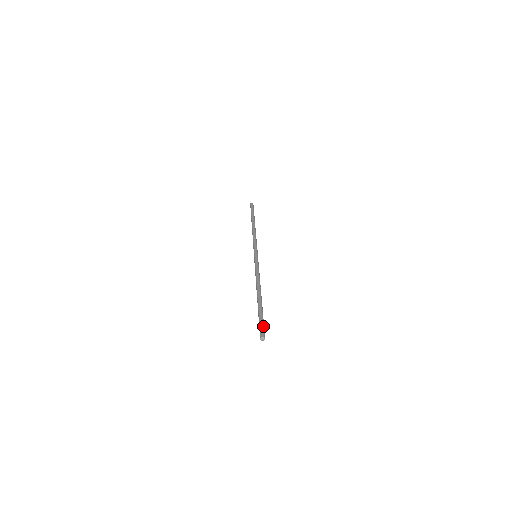
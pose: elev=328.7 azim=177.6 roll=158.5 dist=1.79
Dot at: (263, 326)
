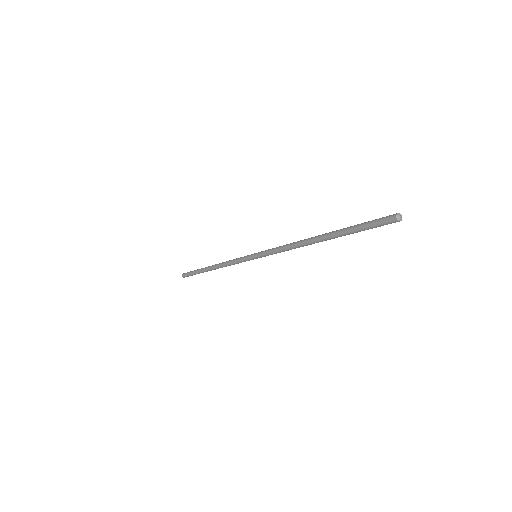
Dot at: (376, 219)
